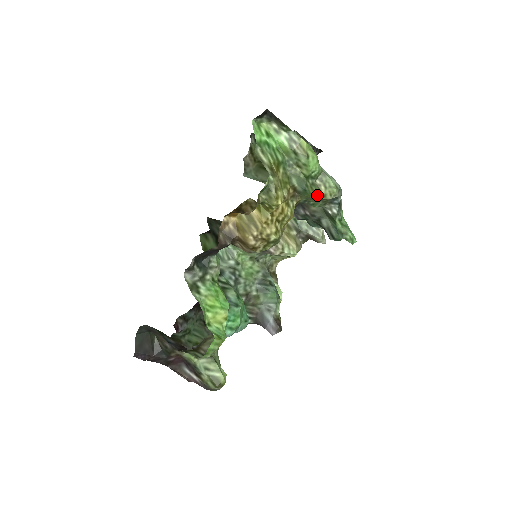
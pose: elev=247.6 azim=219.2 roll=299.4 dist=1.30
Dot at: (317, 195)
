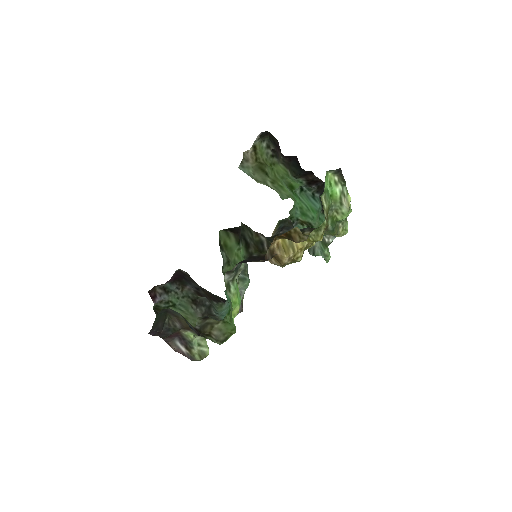
Dot at: (336, 234)
